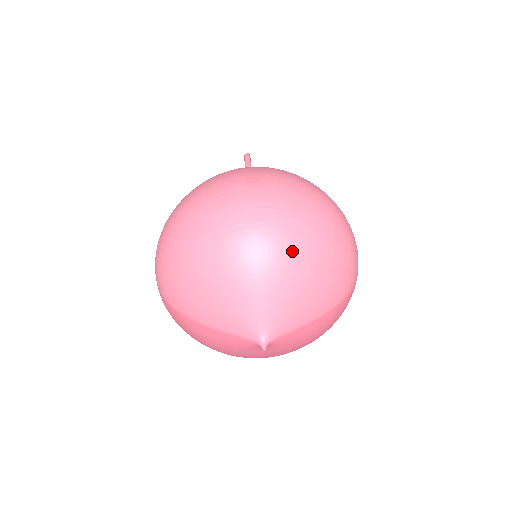
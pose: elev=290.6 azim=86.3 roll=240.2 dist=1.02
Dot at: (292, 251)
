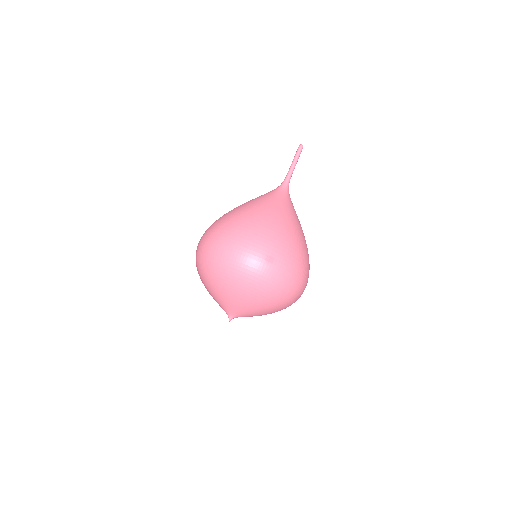
Dot at: (265, 302)
